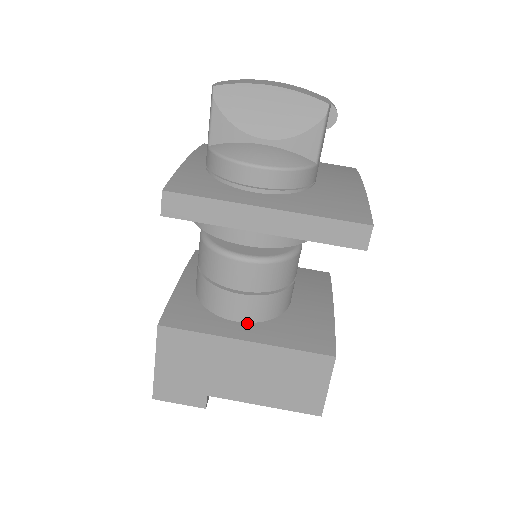
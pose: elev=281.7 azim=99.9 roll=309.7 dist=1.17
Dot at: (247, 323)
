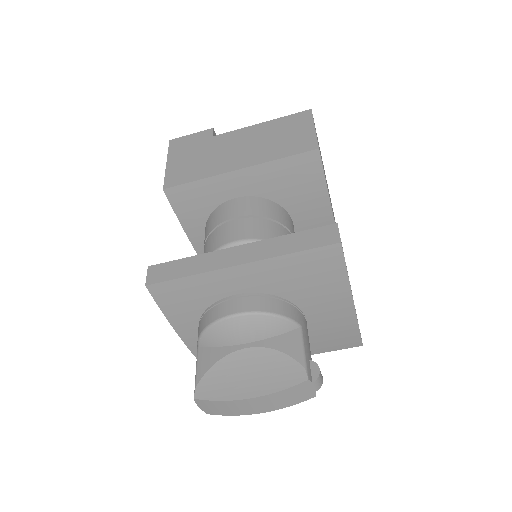
Dot at: occluded
